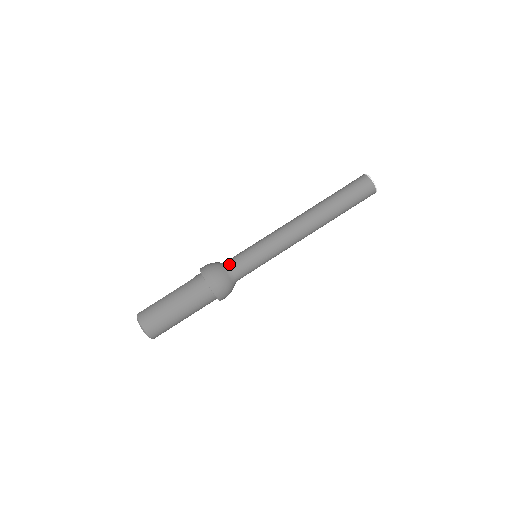
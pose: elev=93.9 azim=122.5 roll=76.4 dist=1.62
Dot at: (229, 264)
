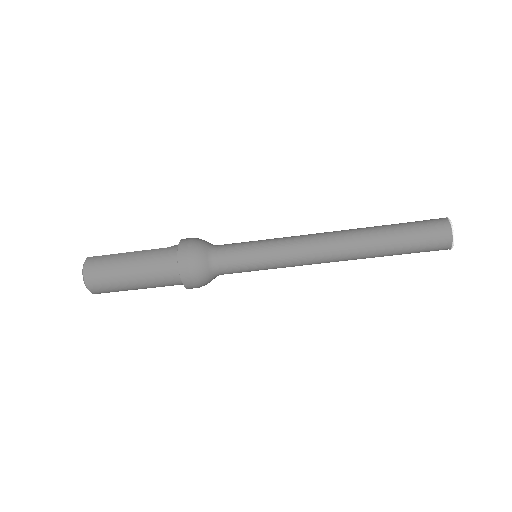
Dot at: (217, 251)
